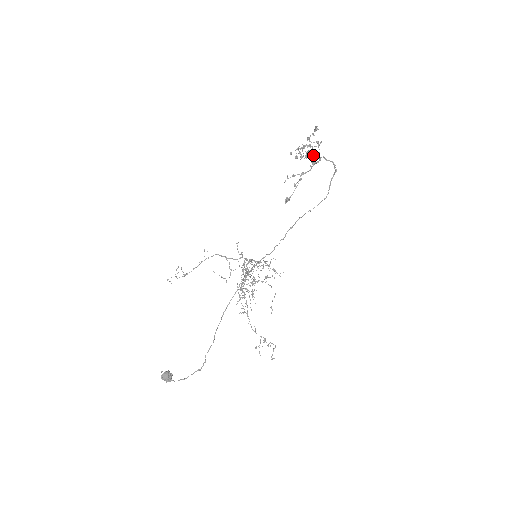
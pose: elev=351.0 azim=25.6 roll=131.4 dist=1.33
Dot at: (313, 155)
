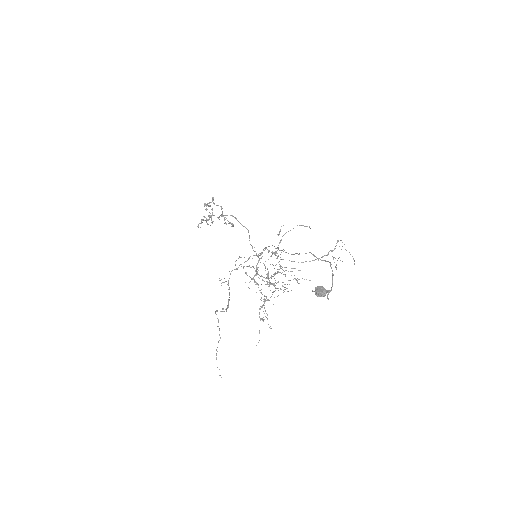
Dot at: (216, 205)
